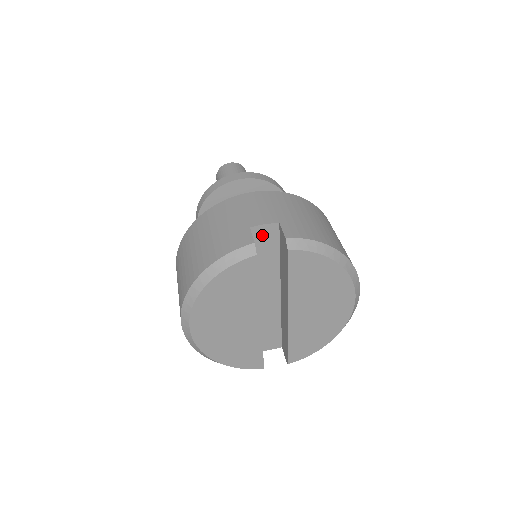
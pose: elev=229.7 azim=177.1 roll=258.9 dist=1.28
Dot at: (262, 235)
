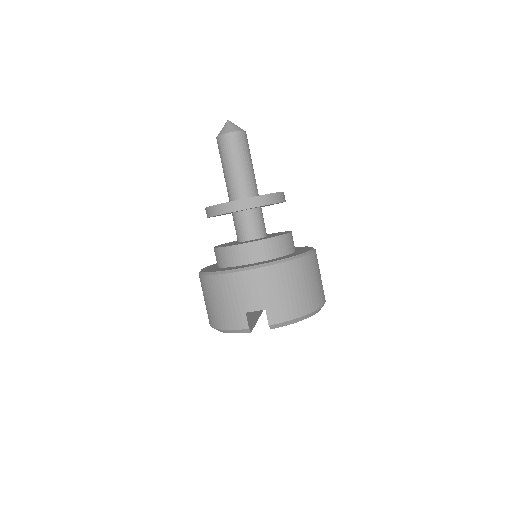
Dot at: occluded
